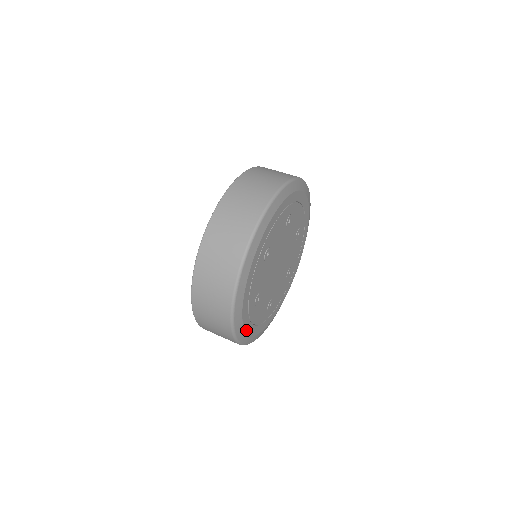
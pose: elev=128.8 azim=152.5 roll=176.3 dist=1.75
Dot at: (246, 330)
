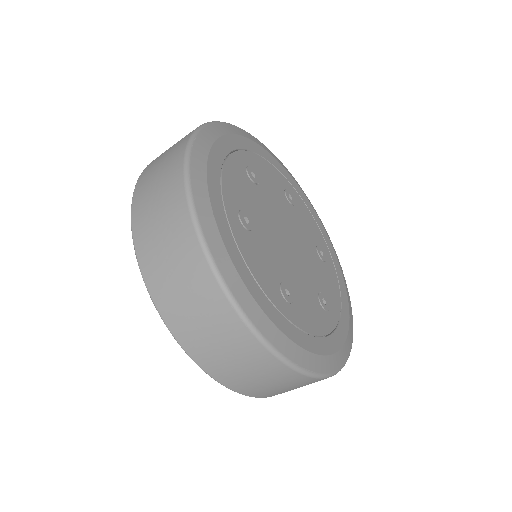
Dot at: (304, 347)
